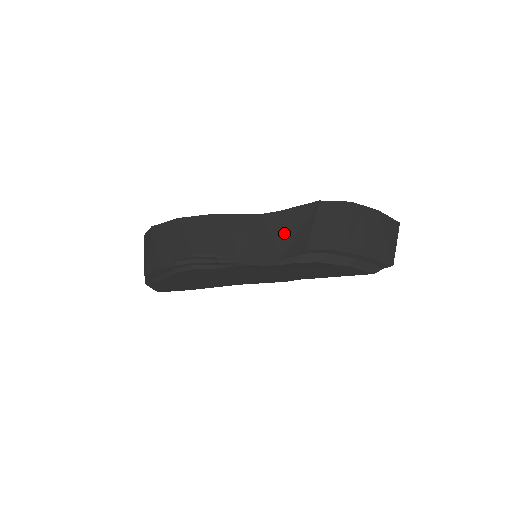
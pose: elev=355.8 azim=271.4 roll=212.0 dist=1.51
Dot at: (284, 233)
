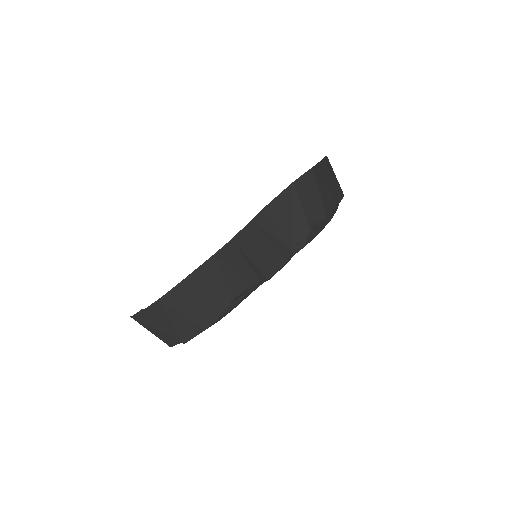
Dot at: (281, 227)
